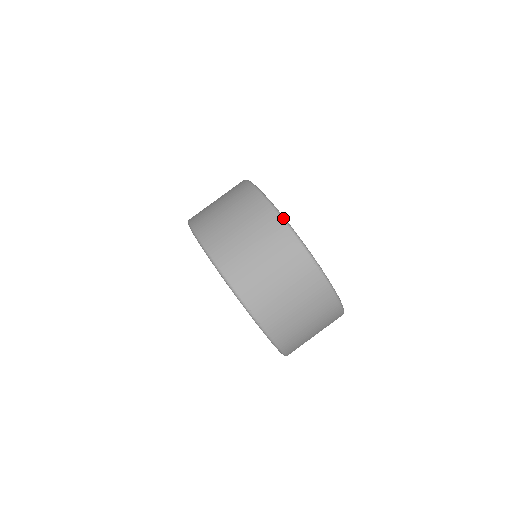
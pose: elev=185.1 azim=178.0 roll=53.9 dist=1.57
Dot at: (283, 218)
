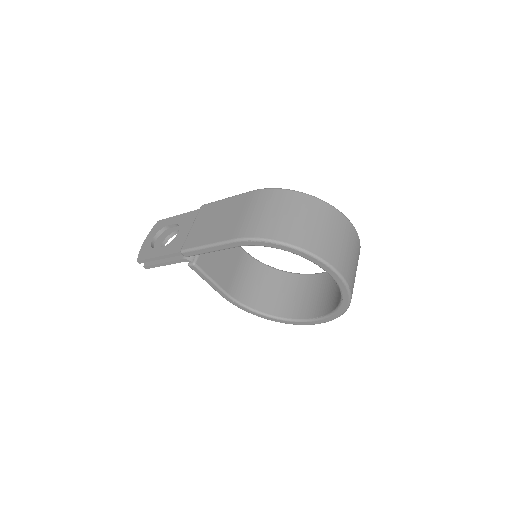
Dot at: occluded
